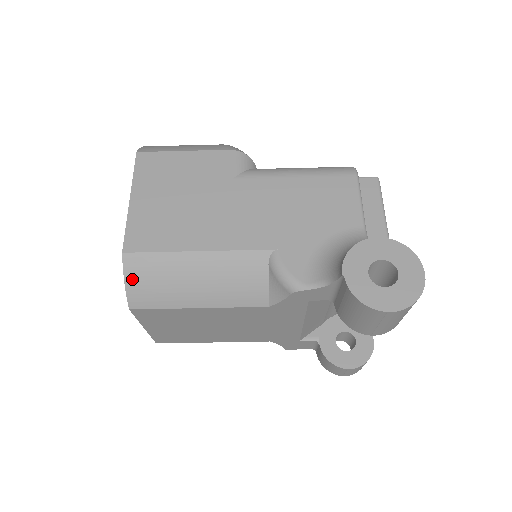
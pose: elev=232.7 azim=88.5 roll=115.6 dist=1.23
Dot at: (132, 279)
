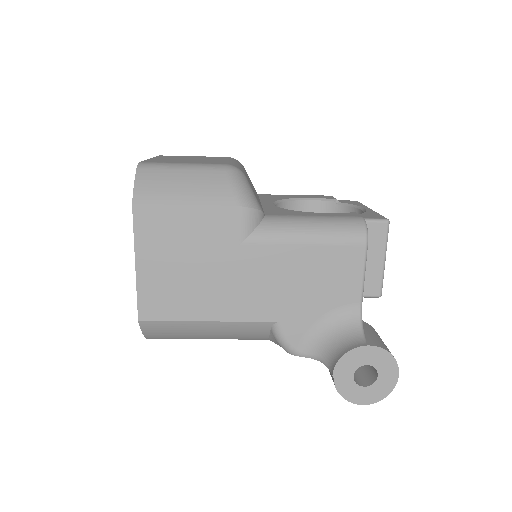
Dot at: (149, 333)
